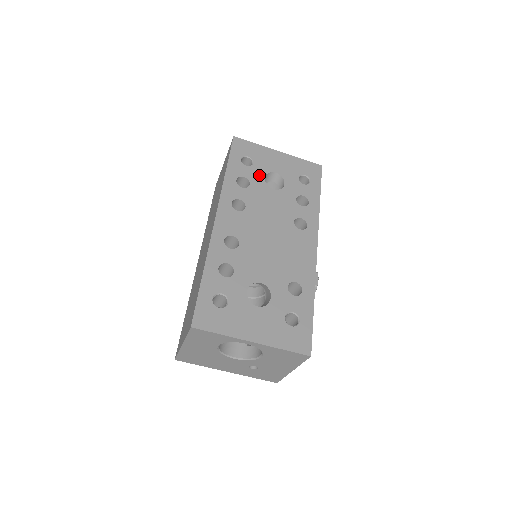
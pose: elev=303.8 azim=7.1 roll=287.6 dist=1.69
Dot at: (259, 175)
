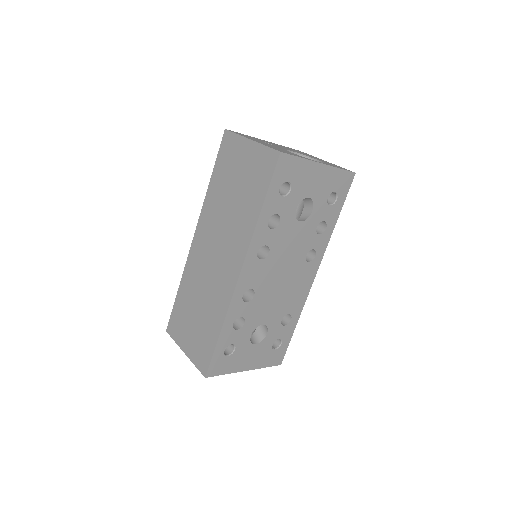
Dot at: (292, 206)
